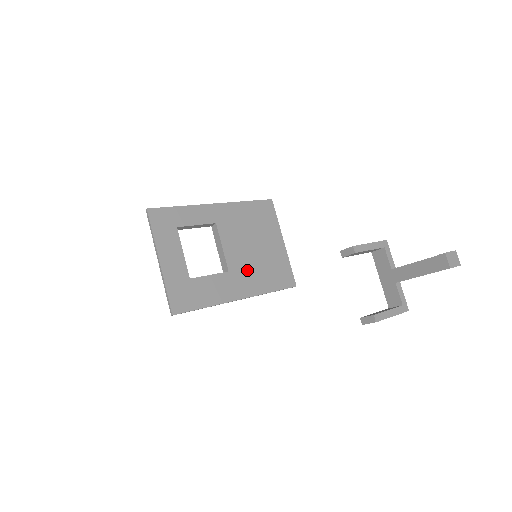
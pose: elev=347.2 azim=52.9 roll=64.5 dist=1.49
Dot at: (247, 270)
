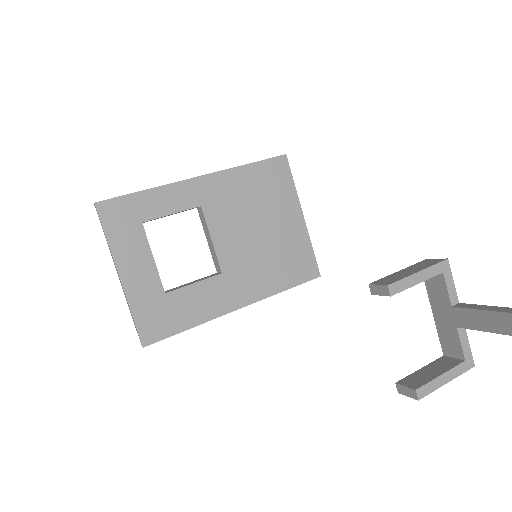
Dot at: (249, 266)
